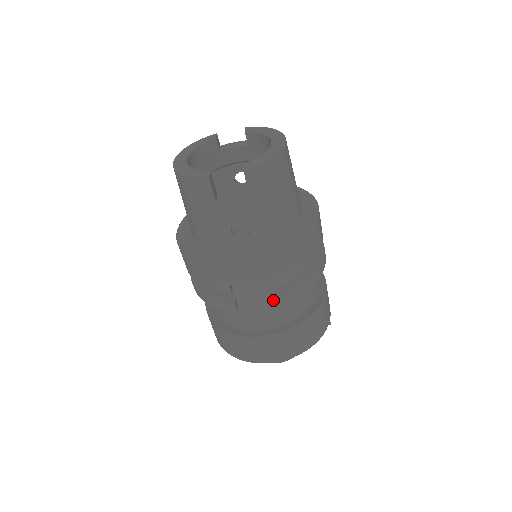
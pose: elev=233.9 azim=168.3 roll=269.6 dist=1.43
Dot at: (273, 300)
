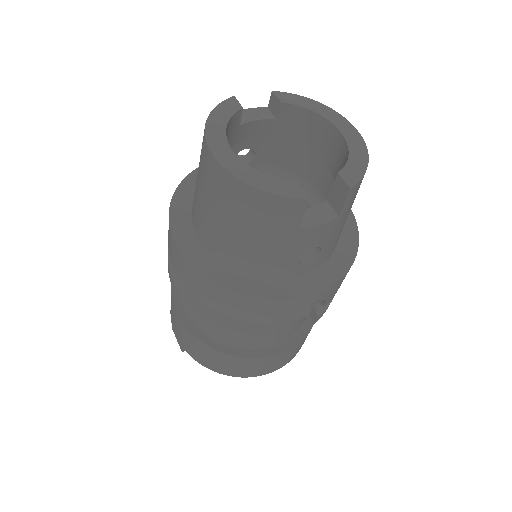
Dot at: (302, 317)
